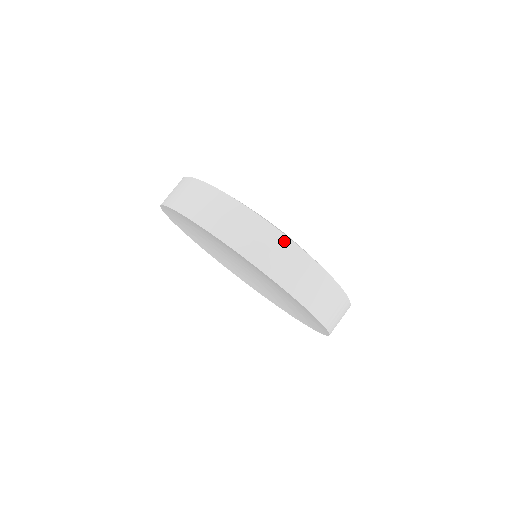
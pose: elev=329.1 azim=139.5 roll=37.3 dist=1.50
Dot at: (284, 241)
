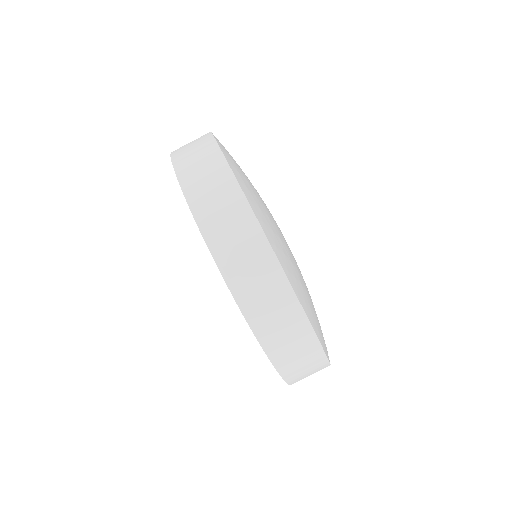
Dot at: (290, 299)
